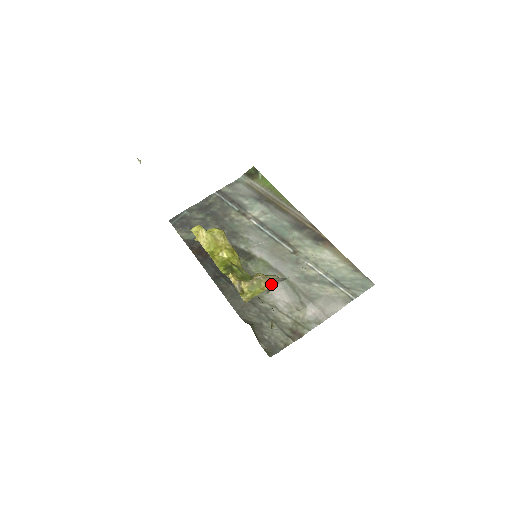
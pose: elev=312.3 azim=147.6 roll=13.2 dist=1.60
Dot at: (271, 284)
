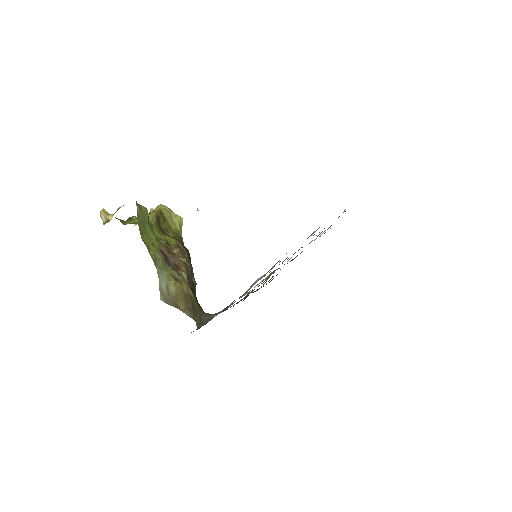
Dot at: occluded
